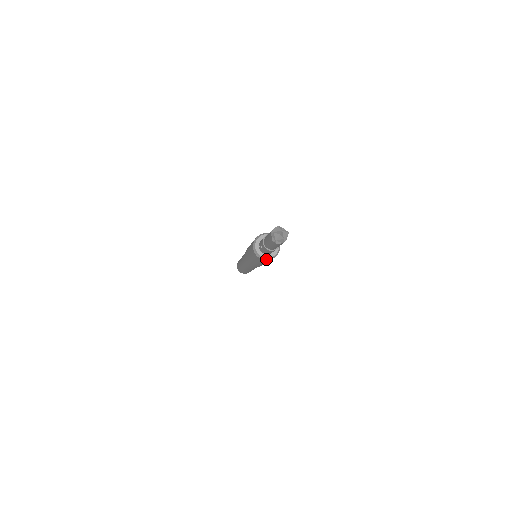
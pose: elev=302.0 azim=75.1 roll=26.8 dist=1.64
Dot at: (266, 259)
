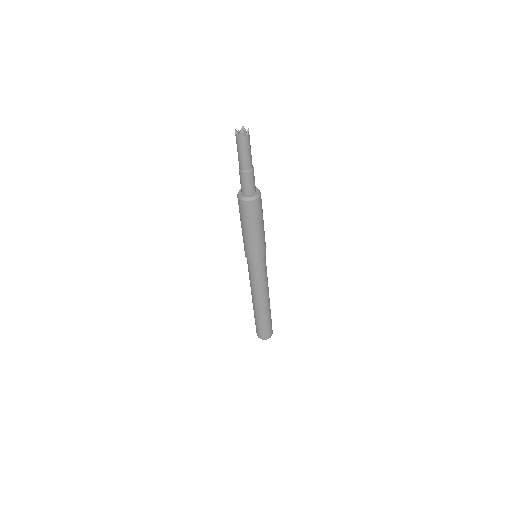
Dot at: (244, 199)
